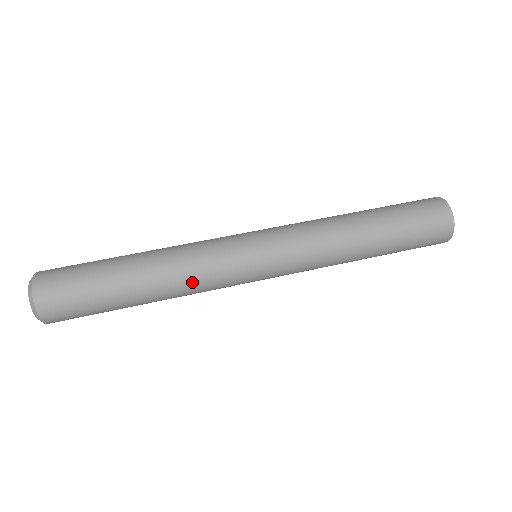
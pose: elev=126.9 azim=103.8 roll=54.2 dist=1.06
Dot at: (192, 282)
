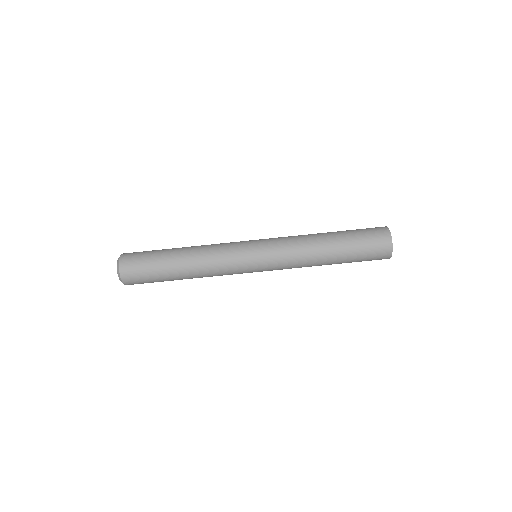
Dot at: (212, 272)
